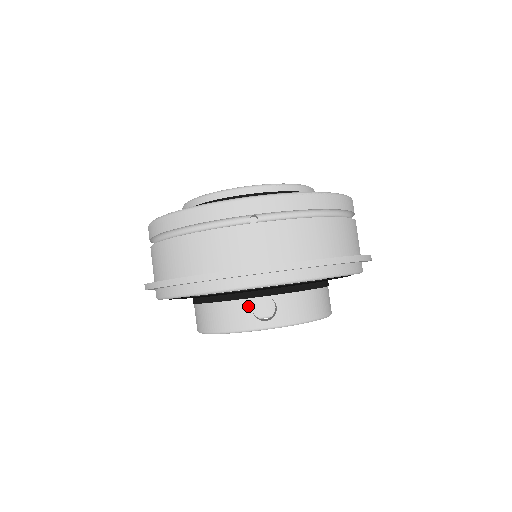
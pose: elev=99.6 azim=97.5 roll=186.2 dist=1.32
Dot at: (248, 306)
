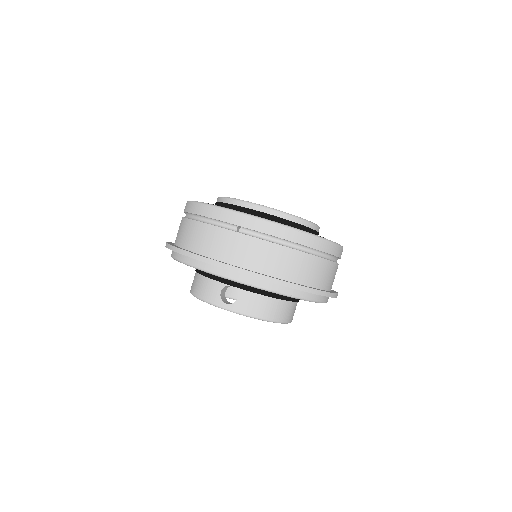
Dot at: (219, 288)
